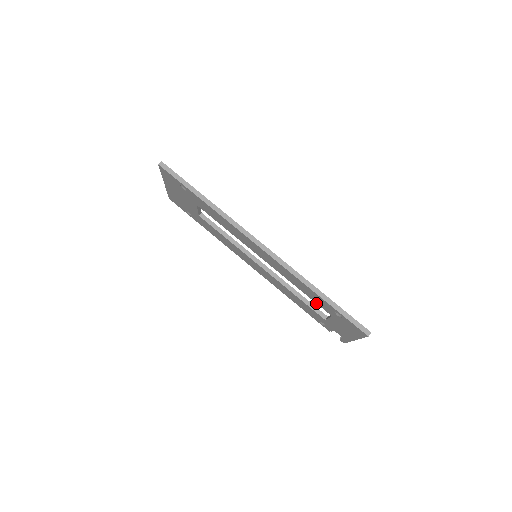
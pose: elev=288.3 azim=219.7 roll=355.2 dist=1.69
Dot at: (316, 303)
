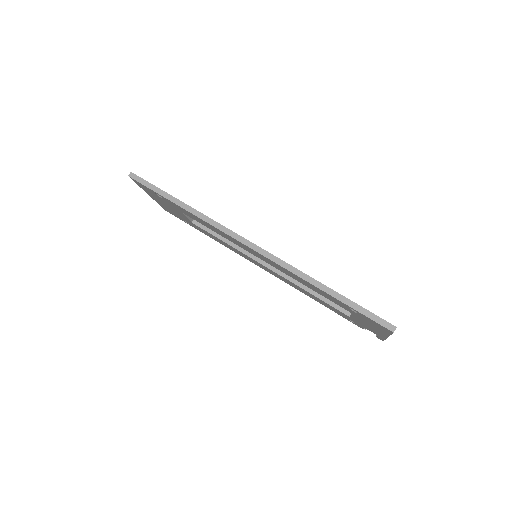
Dot at: occluded
